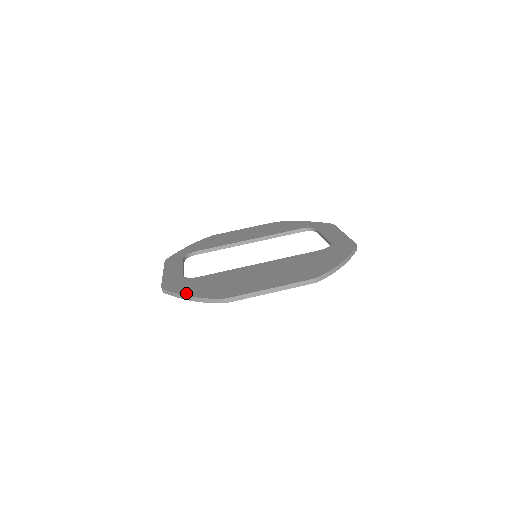
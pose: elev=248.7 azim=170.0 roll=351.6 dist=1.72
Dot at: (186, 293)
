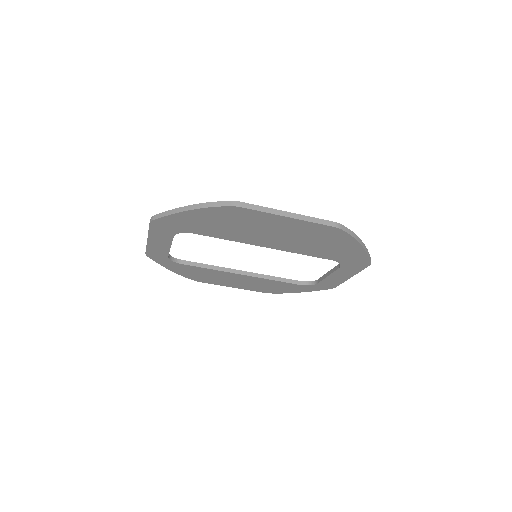
Dot at: occluded
